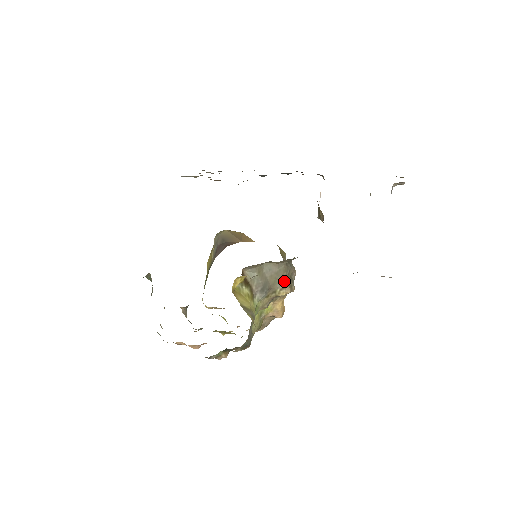
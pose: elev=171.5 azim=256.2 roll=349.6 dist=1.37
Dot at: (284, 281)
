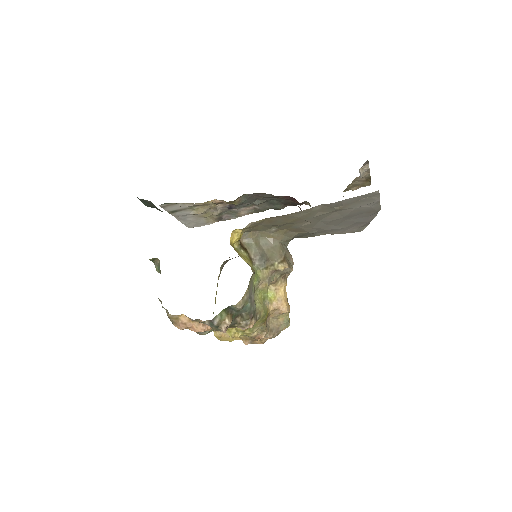
Dot at: (281, 257)
